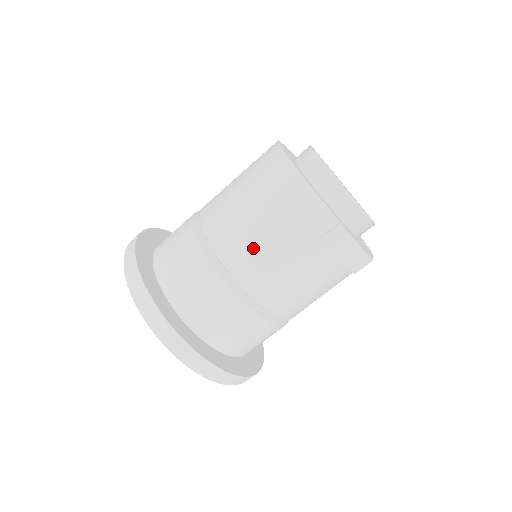
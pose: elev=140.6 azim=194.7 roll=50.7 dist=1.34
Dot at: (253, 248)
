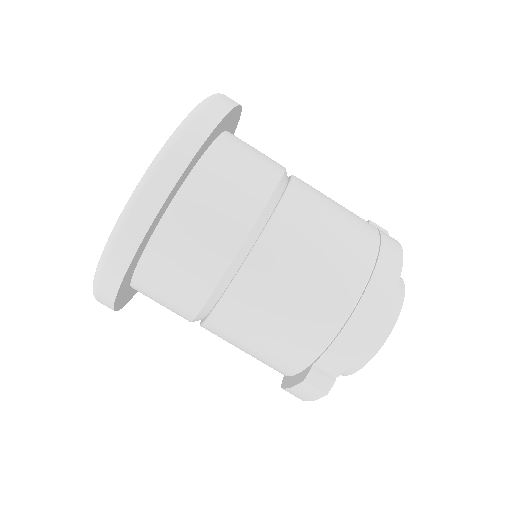
Dot at: (274, 301)
